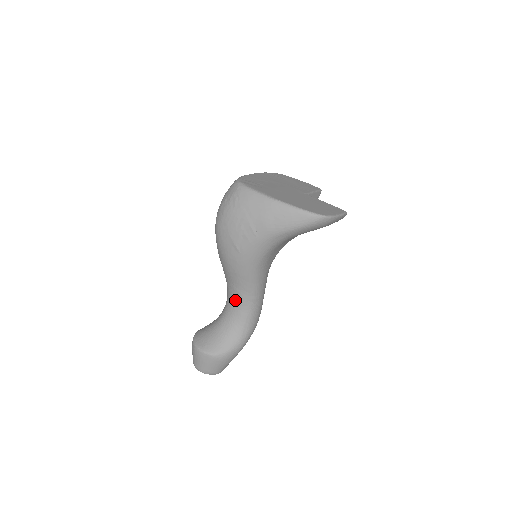
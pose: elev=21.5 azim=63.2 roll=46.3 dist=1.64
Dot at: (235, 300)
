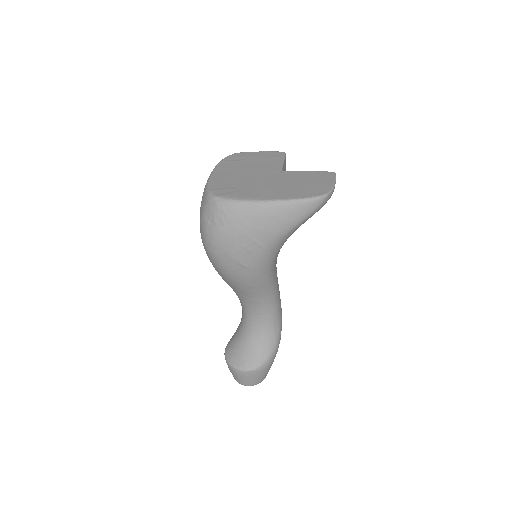
Dot at: (255, 308)
